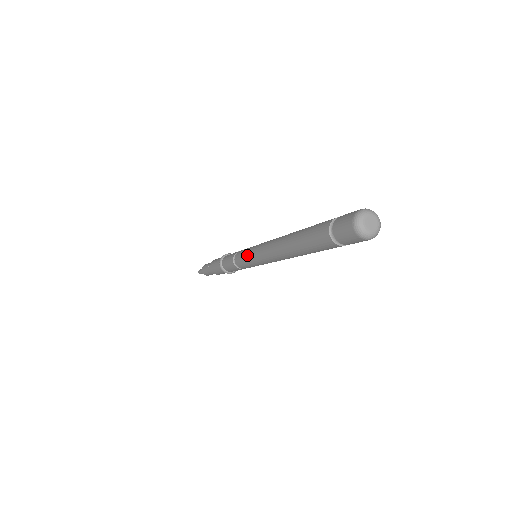
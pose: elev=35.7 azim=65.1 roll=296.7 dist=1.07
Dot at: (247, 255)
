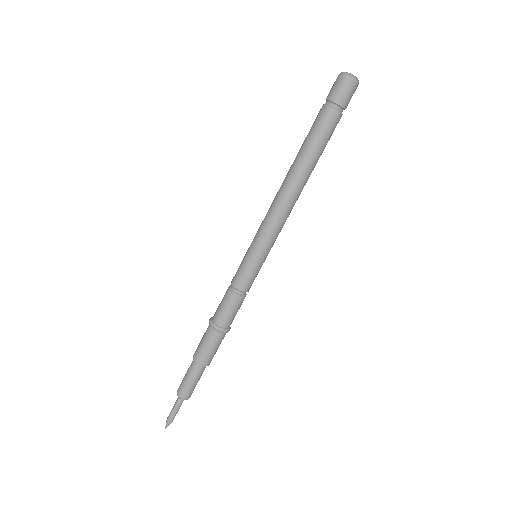
Dot at: (248, 251)
